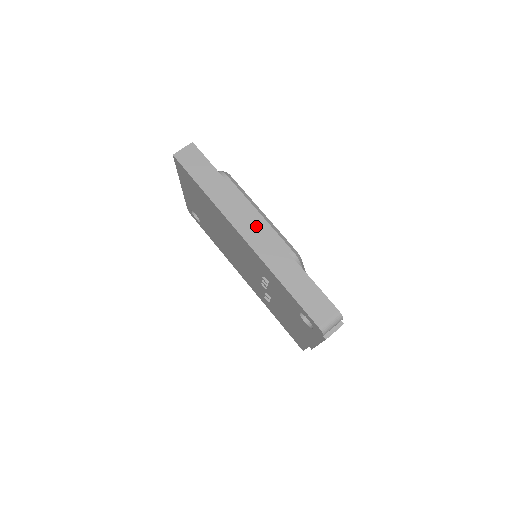
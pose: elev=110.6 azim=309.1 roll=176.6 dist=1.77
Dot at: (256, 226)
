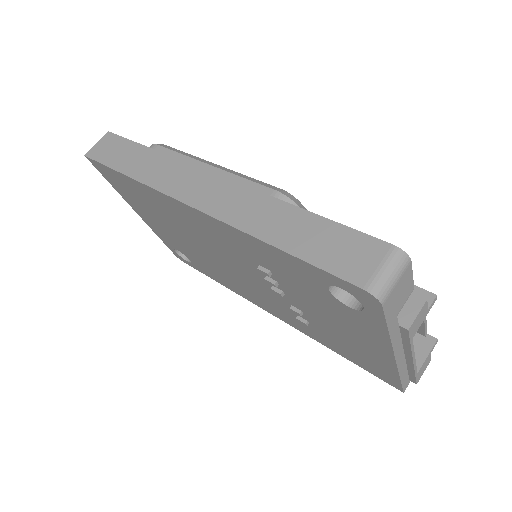
Dot at: (208, 183)
